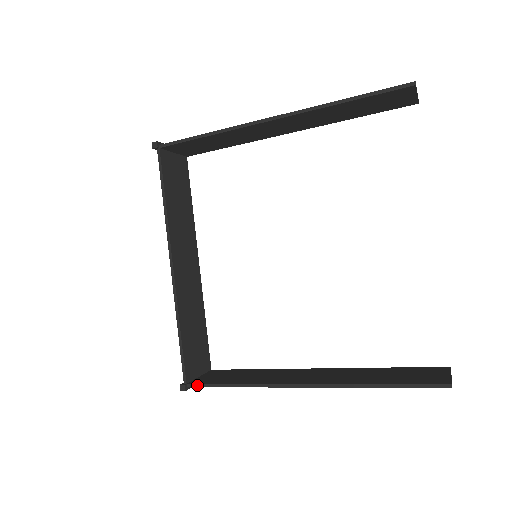
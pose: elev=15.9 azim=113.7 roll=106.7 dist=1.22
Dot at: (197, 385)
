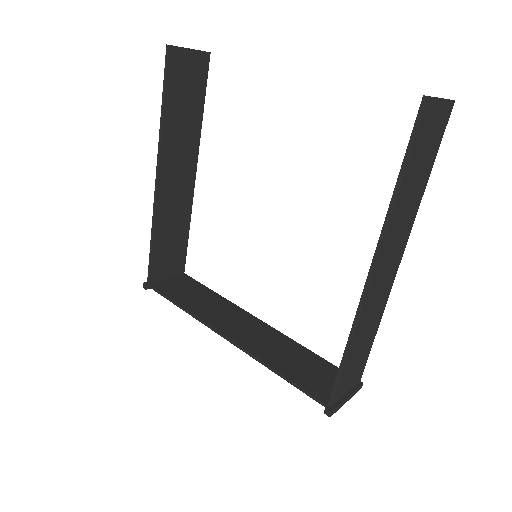
Dot at: (332, 395)
